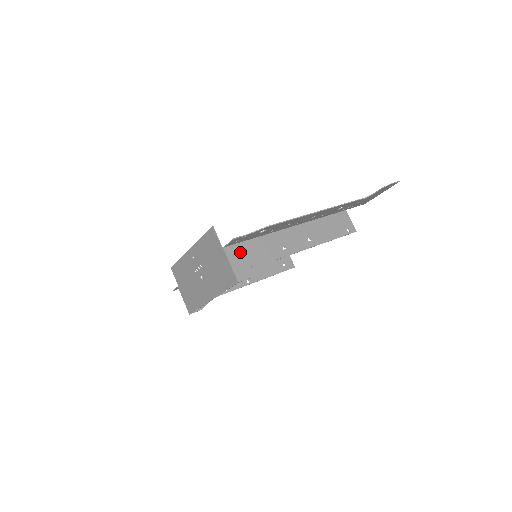
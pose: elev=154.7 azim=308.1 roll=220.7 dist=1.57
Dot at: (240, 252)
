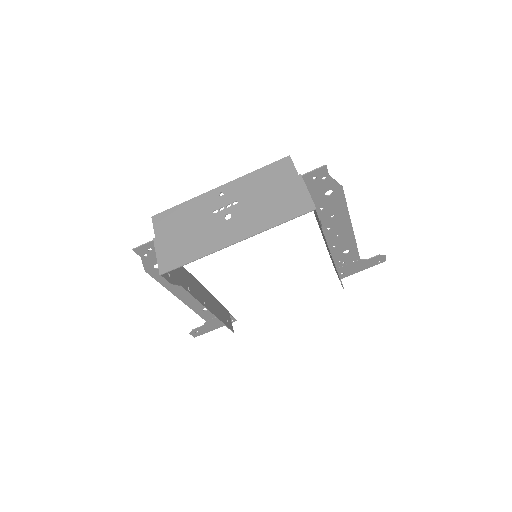
Dot at: occluded
